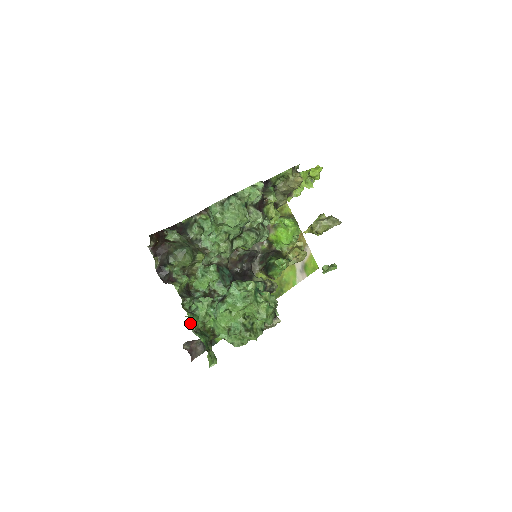
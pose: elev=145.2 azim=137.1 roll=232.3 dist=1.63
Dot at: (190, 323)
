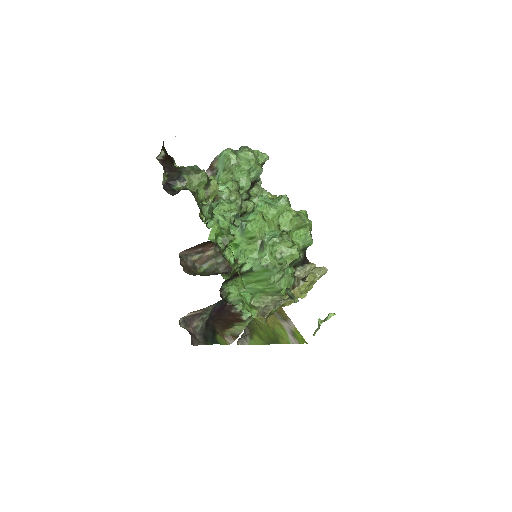
Dot at: (211, 230)
